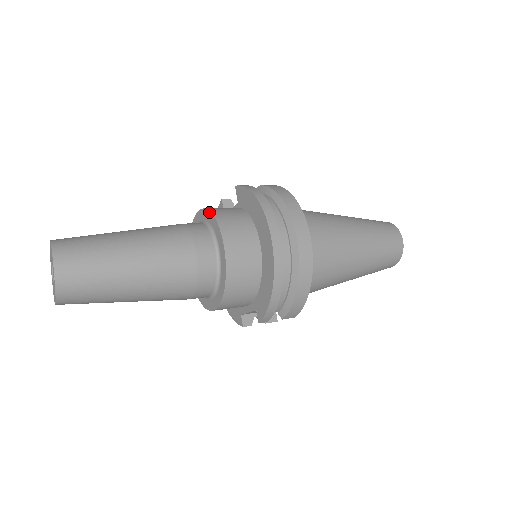
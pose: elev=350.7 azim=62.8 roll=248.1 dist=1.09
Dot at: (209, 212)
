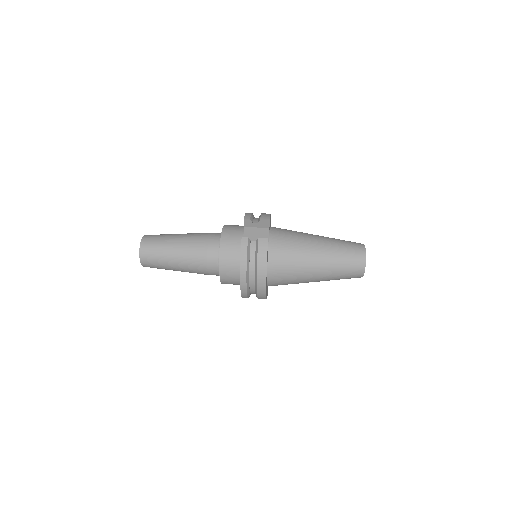
Dot at: (219, 253)
